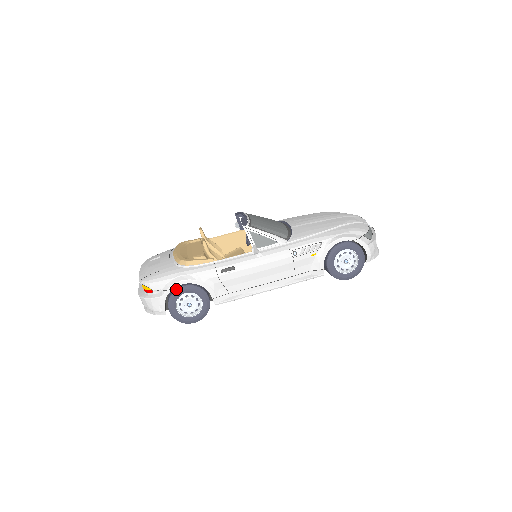
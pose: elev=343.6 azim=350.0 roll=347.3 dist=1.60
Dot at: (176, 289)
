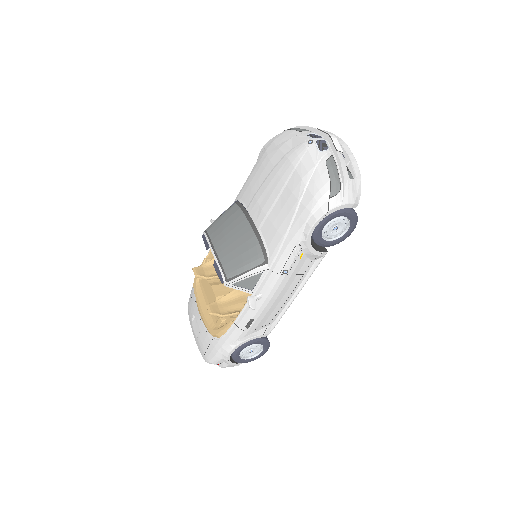
Dot at: (232, 357)
